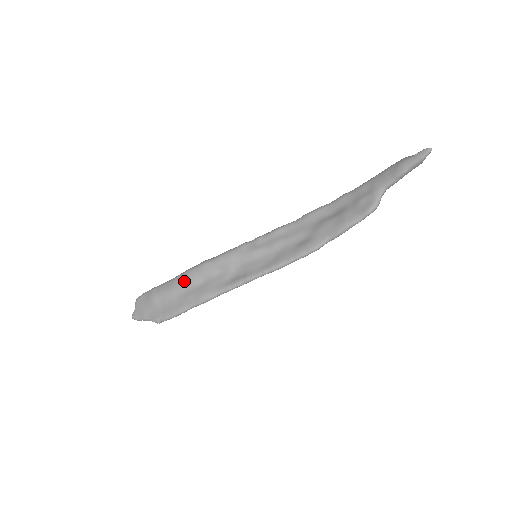
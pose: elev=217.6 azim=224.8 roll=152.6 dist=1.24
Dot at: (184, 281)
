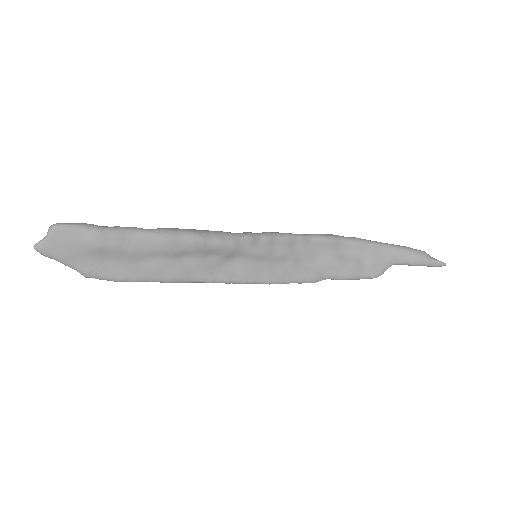
Dot at: (159, 248)
